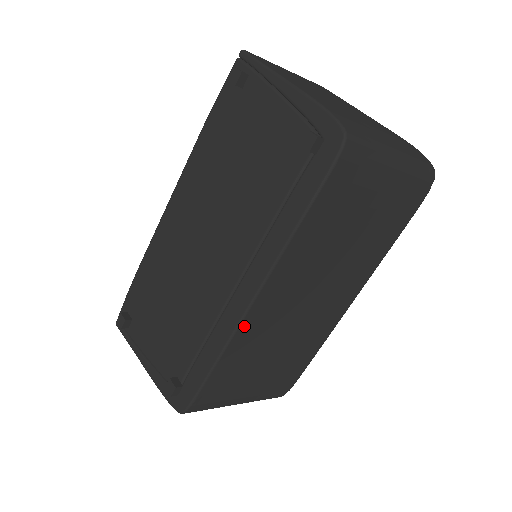
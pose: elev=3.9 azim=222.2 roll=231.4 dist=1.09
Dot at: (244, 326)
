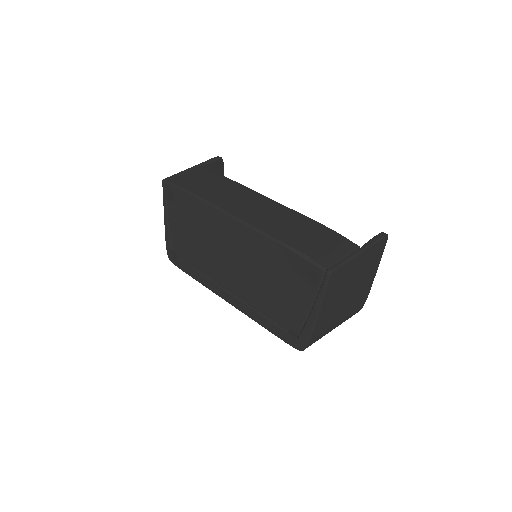
Dot at: occluded
